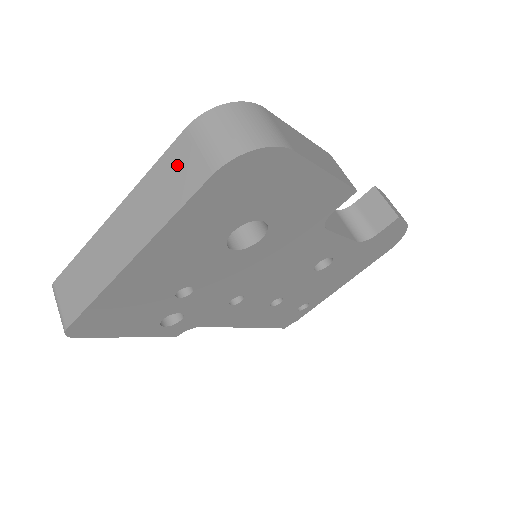
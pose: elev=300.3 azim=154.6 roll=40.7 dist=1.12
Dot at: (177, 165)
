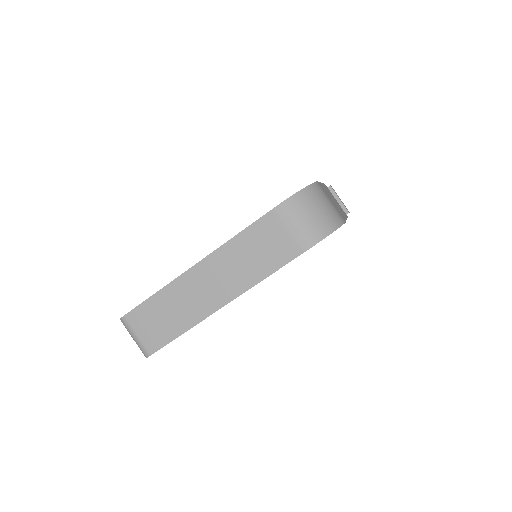
Dot at: (266, 238)
